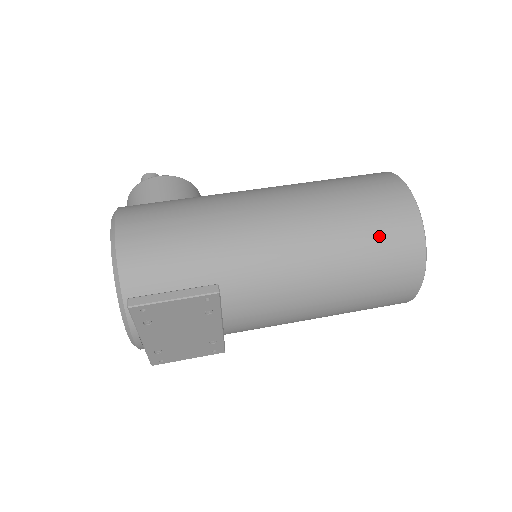
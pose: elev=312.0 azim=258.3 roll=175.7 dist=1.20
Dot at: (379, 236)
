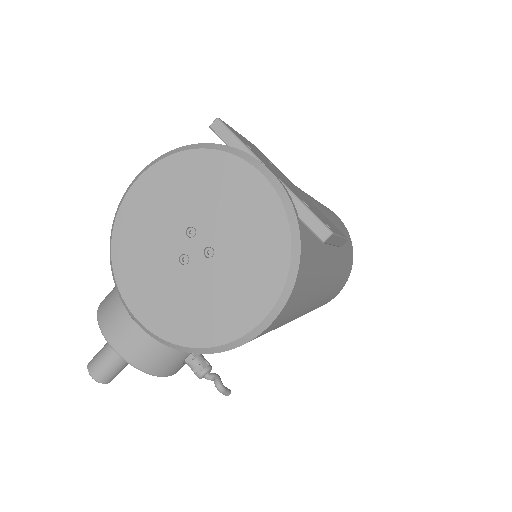
Dot at: occluded
